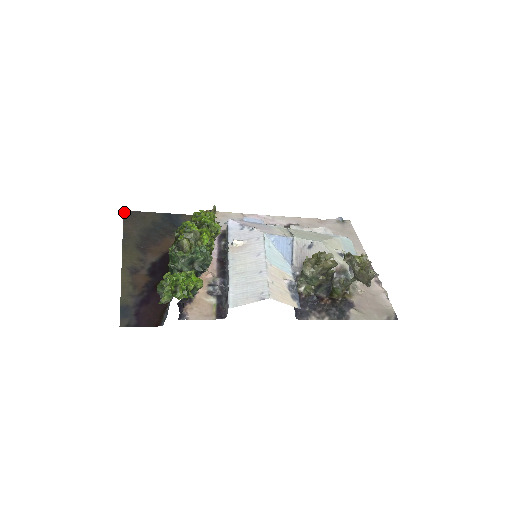
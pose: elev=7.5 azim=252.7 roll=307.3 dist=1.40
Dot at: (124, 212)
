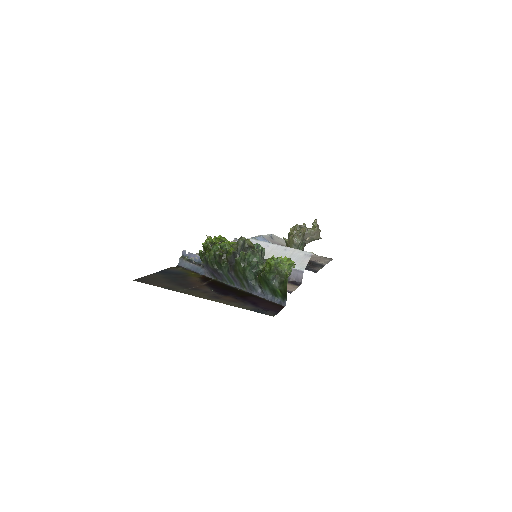
Dot at: occluded
